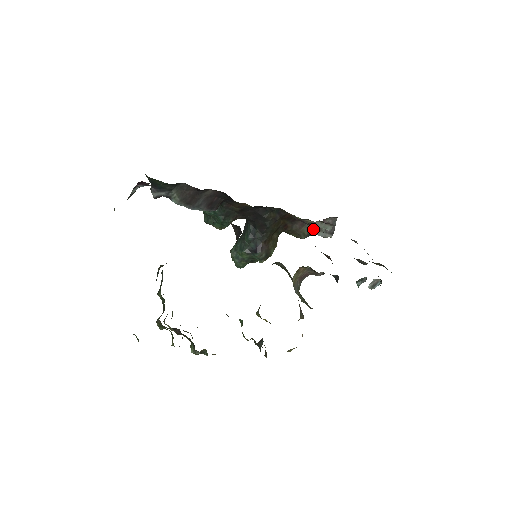
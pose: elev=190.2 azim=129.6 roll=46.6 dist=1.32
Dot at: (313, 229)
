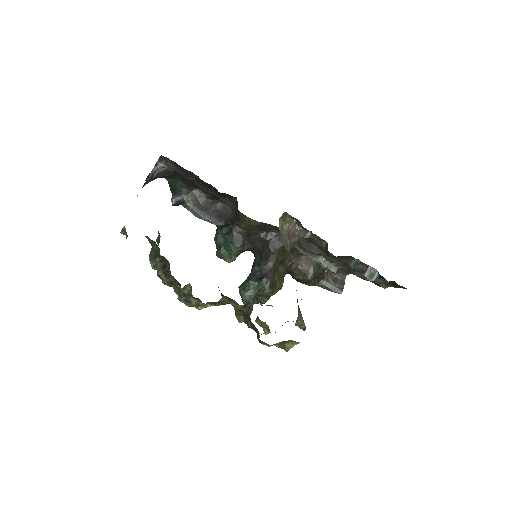
Dot at: (319, 270)
